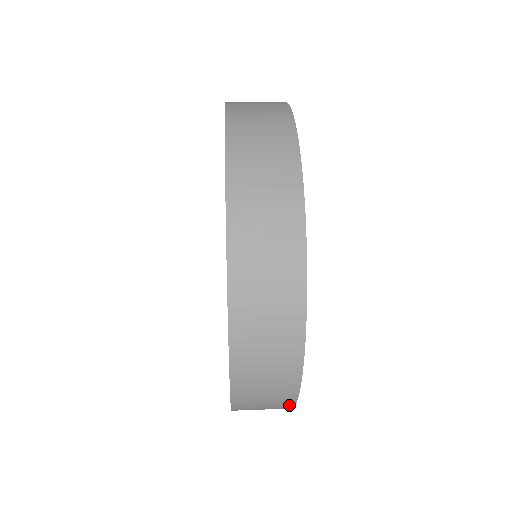
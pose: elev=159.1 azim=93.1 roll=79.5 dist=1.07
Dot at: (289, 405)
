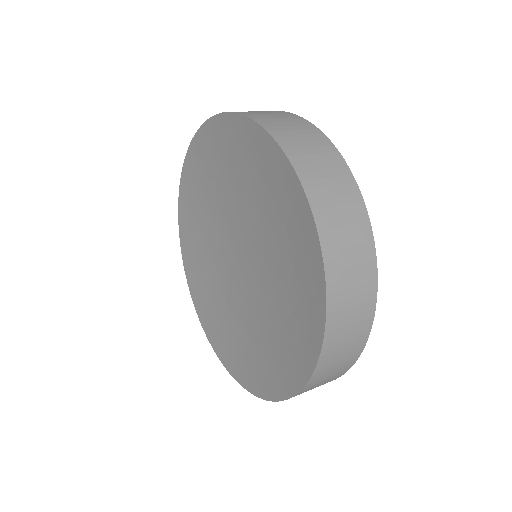
Dot at: (362, 344)
